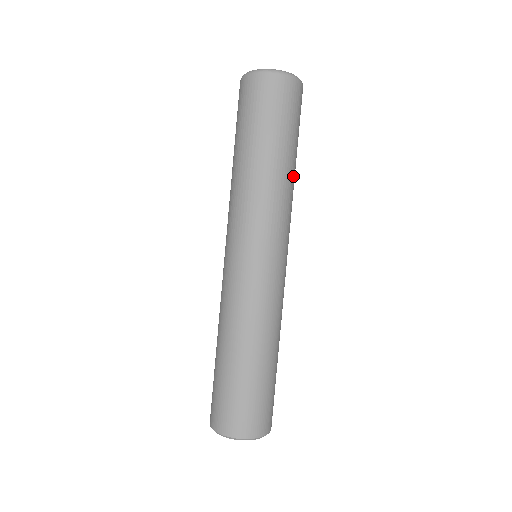
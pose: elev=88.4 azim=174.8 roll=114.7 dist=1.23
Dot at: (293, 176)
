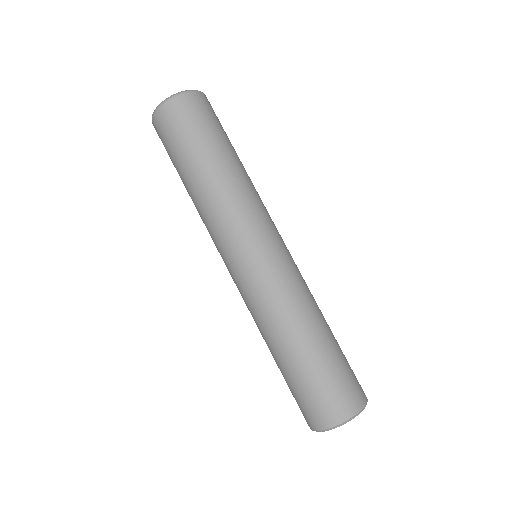
Dot at: occluded
